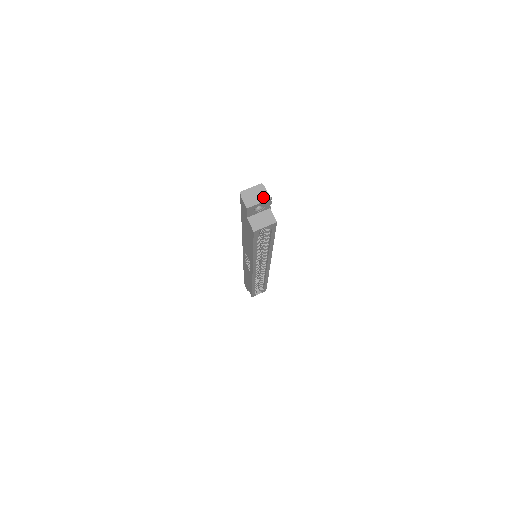
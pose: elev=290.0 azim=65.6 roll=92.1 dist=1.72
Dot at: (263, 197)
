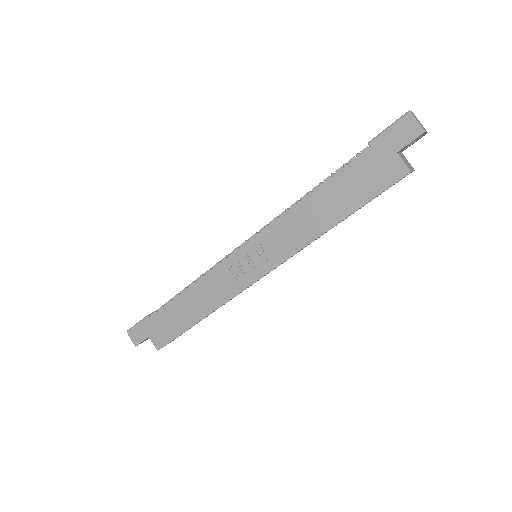
Dot at: occluded
